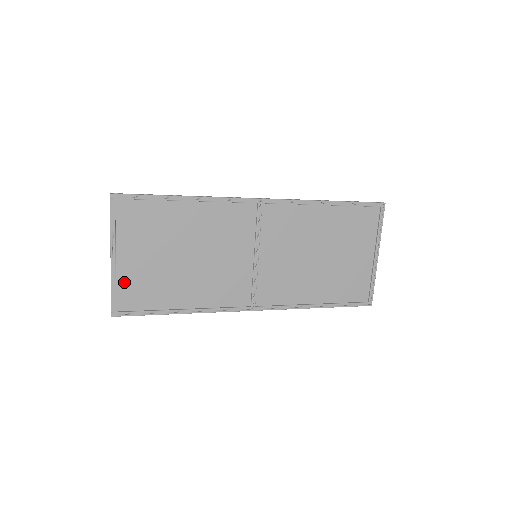
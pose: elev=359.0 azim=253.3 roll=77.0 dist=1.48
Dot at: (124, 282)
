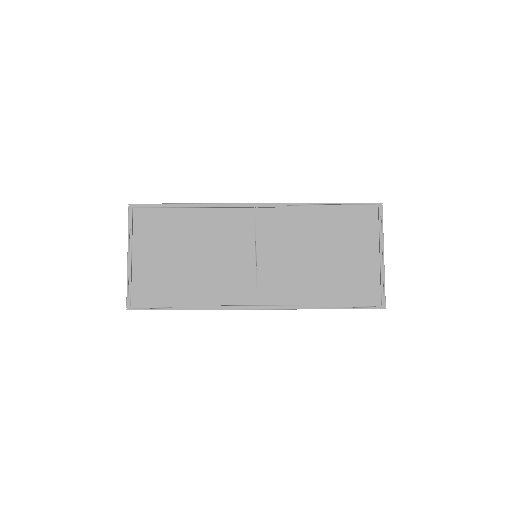
Dot at: (138, 279)
